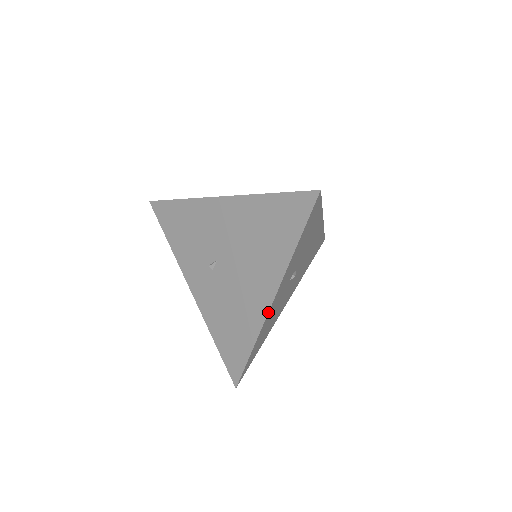
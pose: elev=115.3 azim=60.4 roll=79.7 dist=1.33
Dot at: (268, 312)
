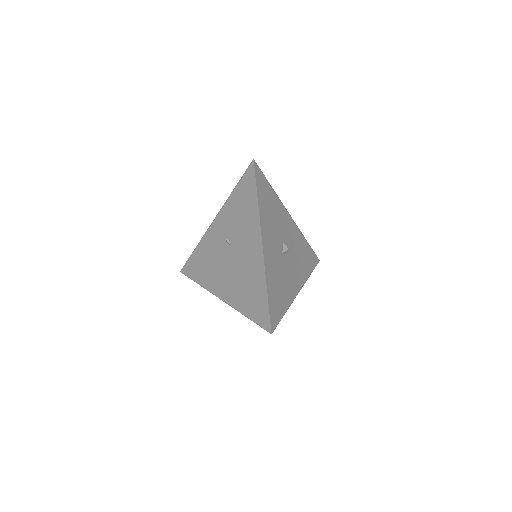
Dot at: (215, 295)
